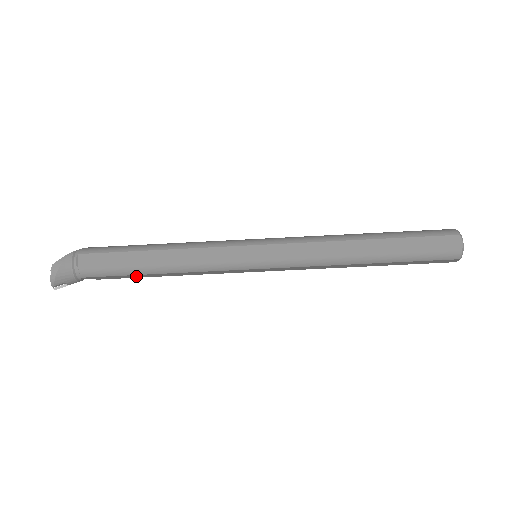
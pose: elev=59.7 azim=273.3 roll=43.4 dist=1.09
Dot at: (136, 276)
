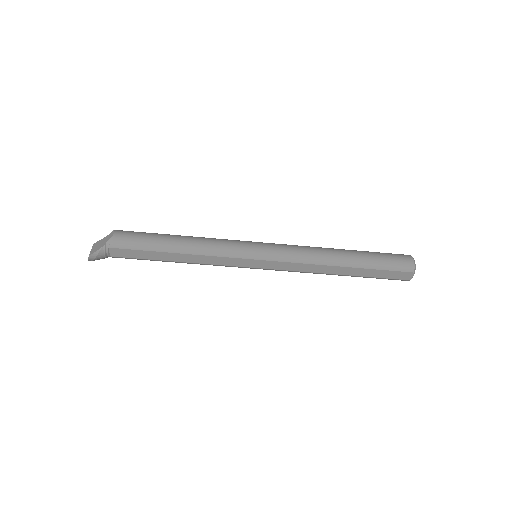
Dot at: occluded
